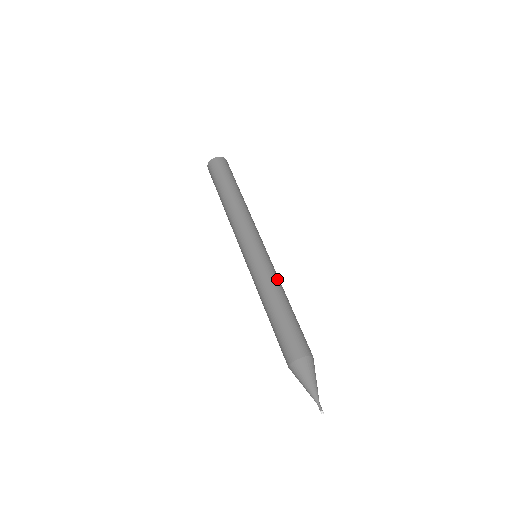
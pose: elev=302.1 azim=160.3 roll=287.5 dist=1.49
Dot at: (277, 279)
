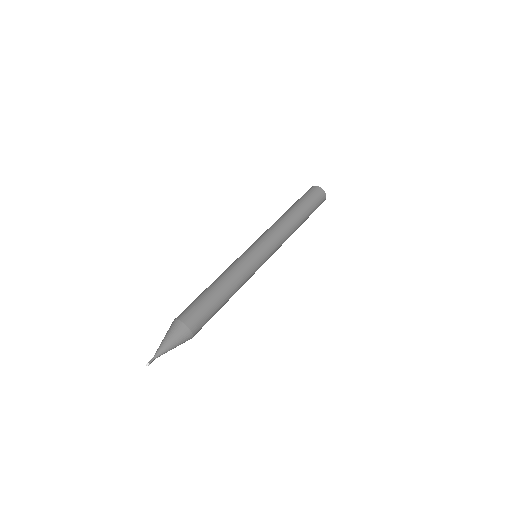
Dot at: (244, 278)
